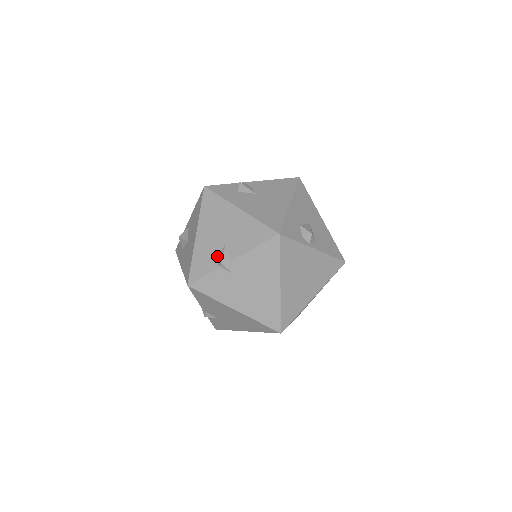
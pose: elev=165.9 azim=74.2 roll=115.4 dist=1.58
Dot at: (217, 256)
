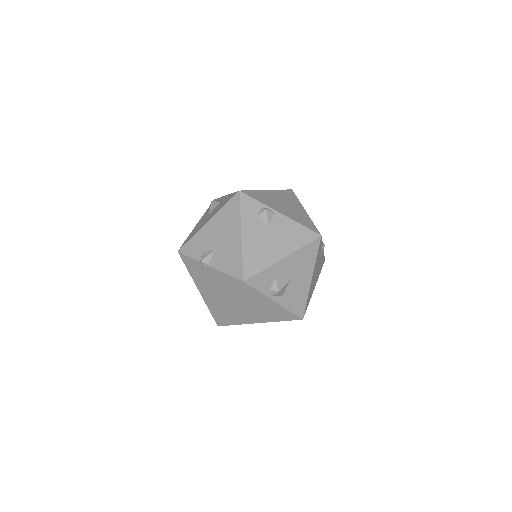
Dot at: (204, 252)
